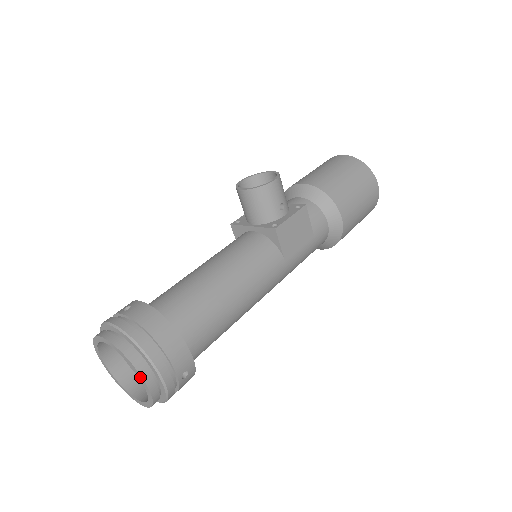
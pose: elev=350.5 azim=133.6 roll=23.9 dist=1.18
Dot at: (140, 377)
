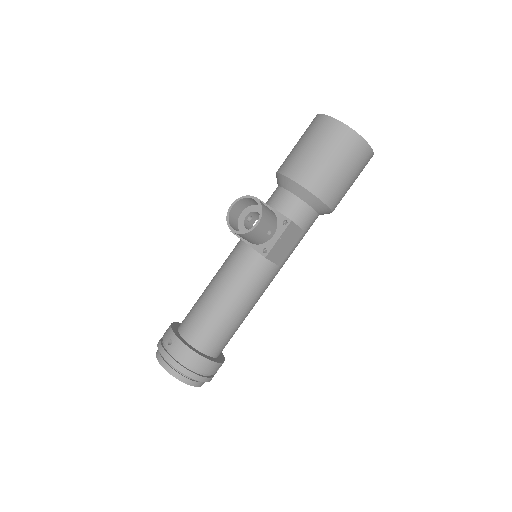
Dot at: (191, 385)
